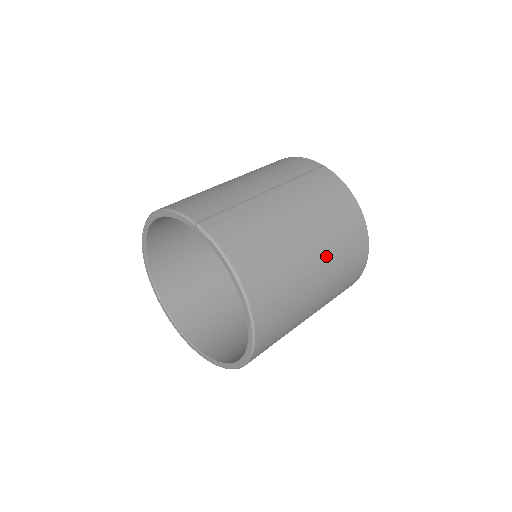
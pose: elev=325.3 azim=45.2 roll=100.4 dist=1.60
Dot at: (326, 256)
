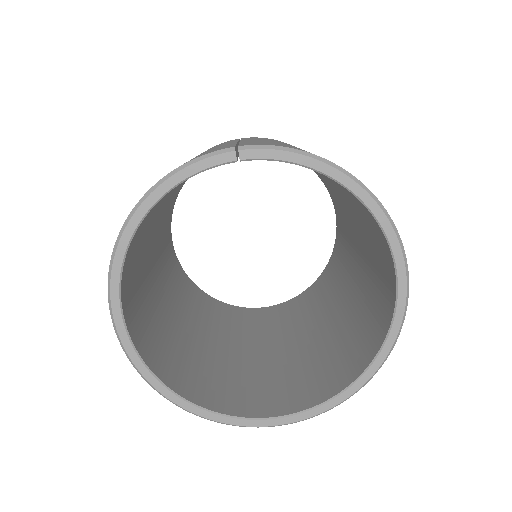
Dot at: occluded
